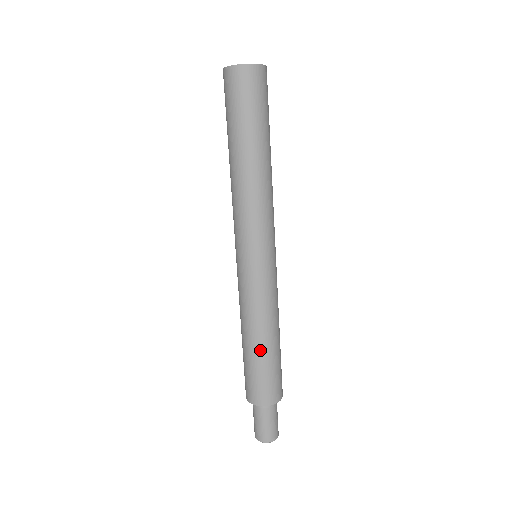
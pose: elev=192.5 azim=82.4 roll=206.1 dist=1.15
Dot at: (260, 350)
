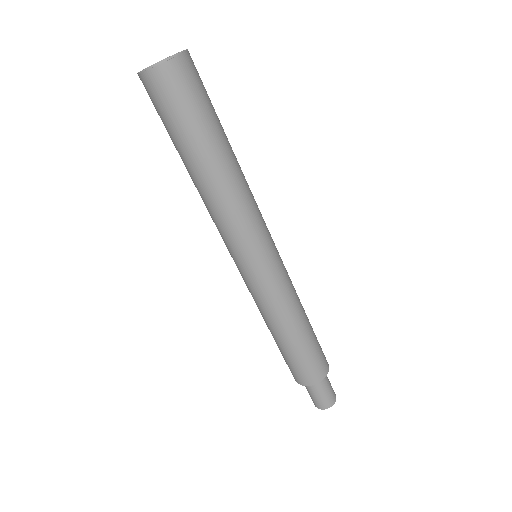
Dot at: (282, 343)
